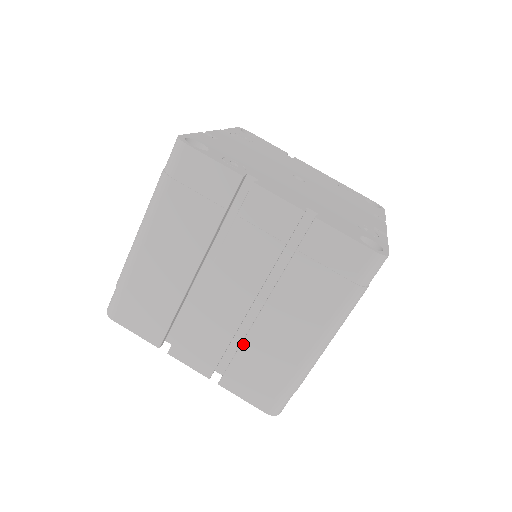
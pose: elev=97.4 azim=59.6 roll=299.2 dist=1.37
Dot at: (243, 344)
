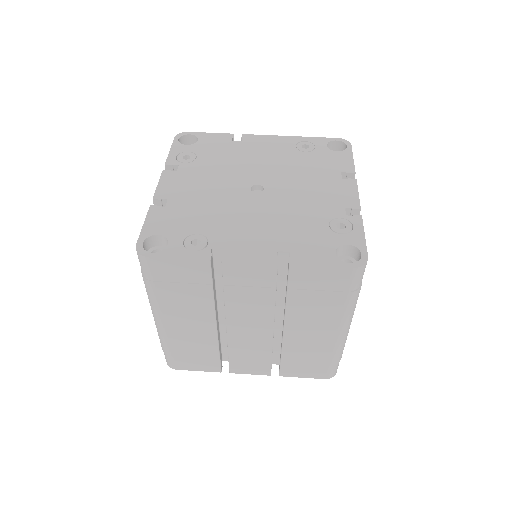
Dot at: (283, 352)
